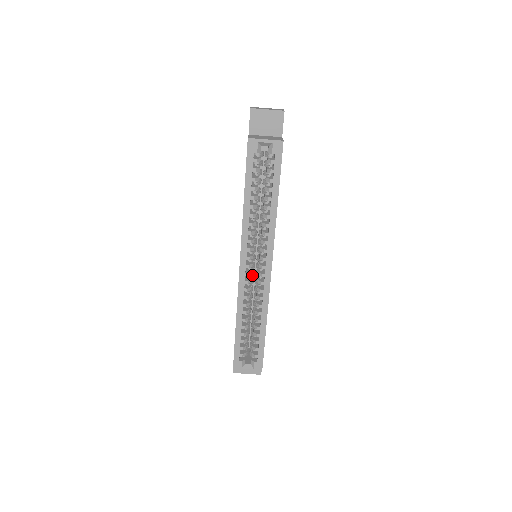
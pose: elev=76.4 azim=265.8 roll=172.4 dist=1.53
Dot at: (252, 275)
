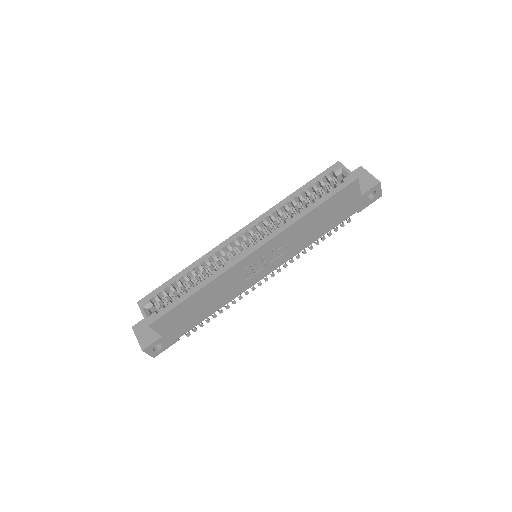
Dot at: (237, 252)
